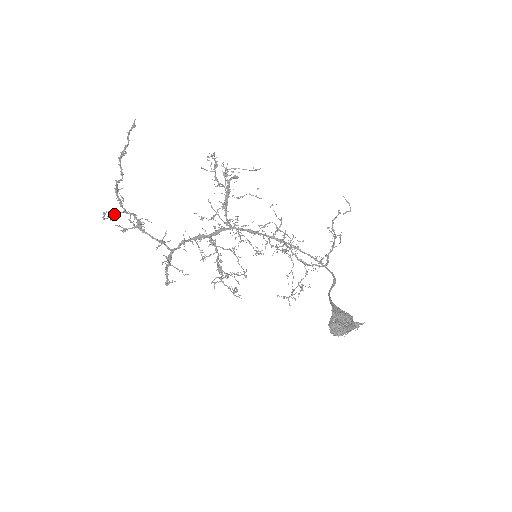
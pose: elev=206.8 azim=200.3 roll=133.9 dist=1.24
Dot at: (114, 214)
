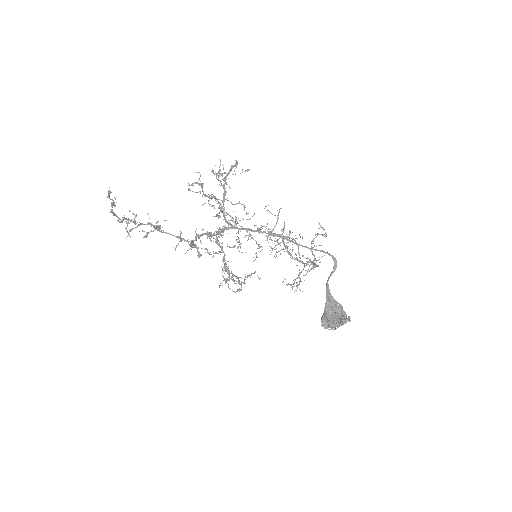
Dot at: occluded
